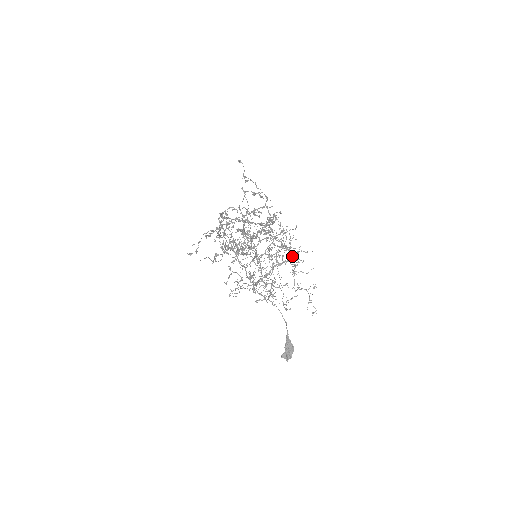
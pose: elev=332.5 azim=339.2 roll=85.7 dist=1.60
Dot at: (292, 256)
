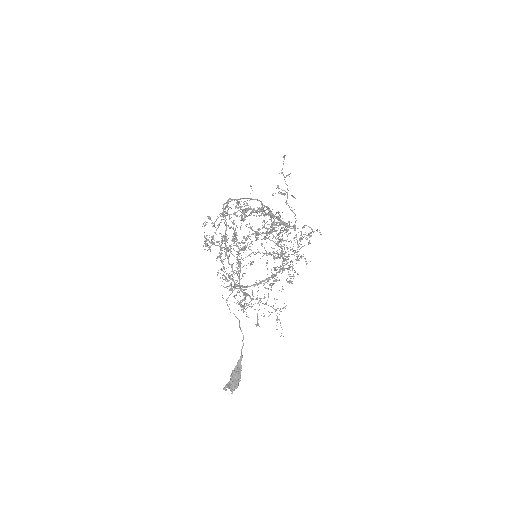
Dot at: (290, 266)
